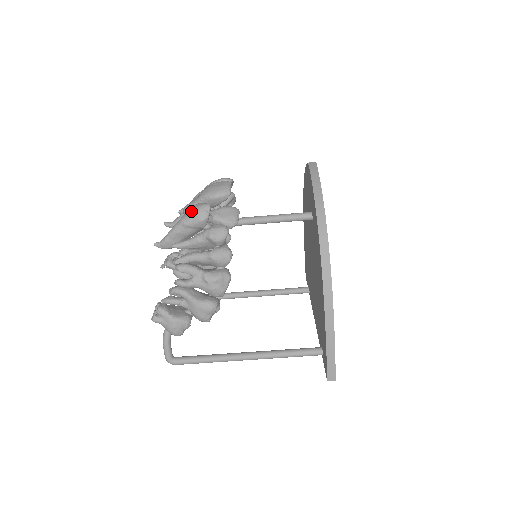
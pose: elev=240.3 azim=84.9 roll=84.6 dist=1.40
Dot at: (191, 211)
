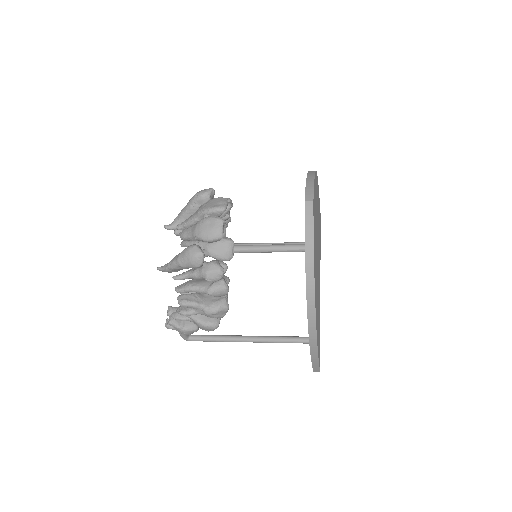
Dot at: (186, 257)
